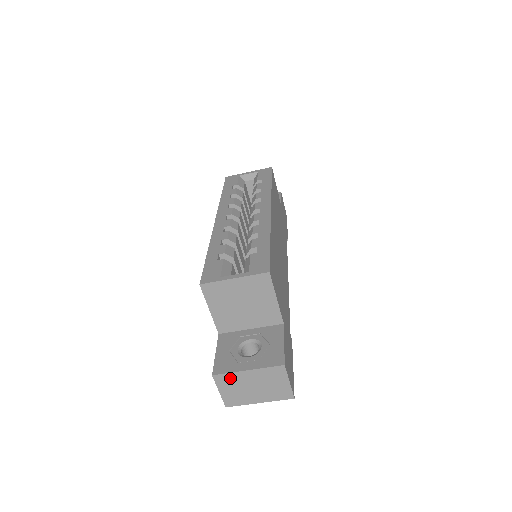
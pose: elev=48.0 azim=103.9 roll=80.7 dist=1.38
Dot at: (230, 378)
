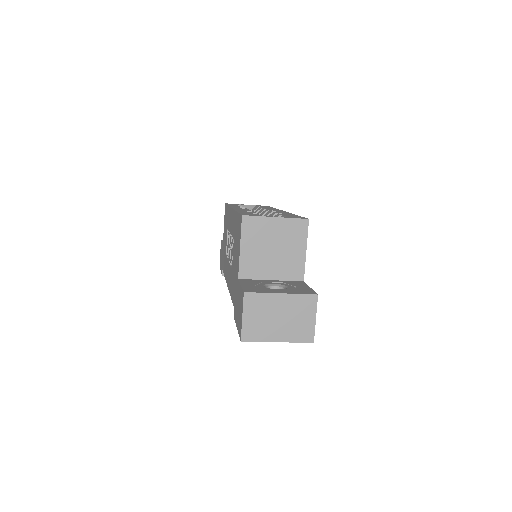
Dot at: (260, 300)
